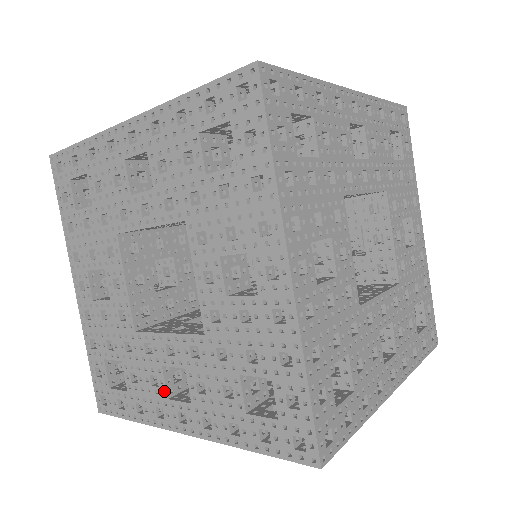
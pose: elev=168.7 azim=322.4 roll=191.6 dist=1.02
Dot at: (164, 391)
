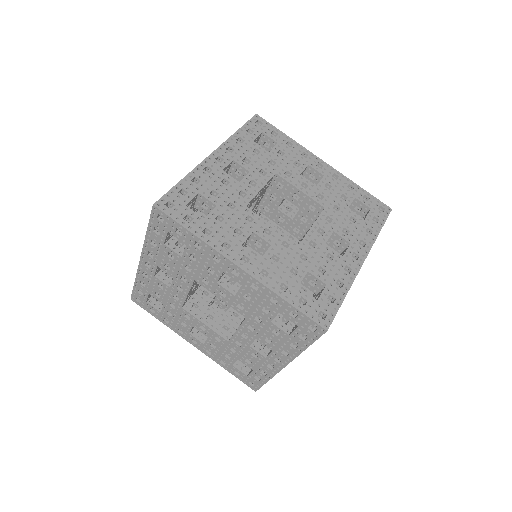
Dot at: (338, 255)
